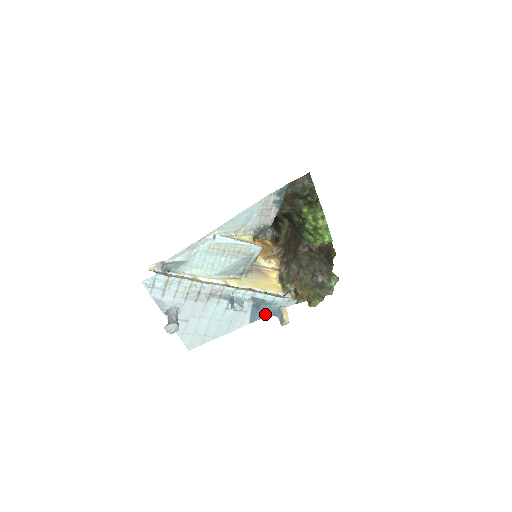
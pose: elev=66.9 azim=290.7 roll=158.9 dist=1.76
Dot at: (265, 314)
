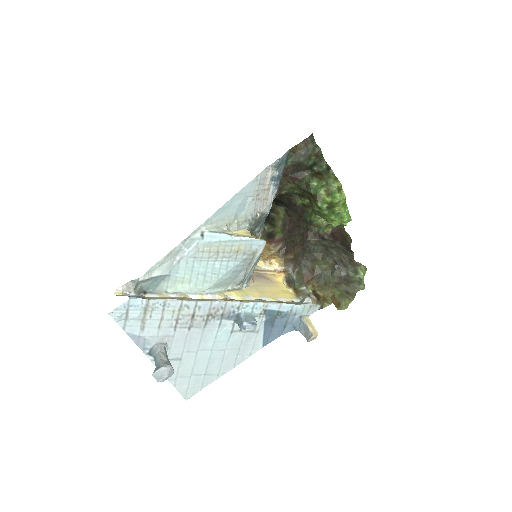
Dot at: (282, 330)
